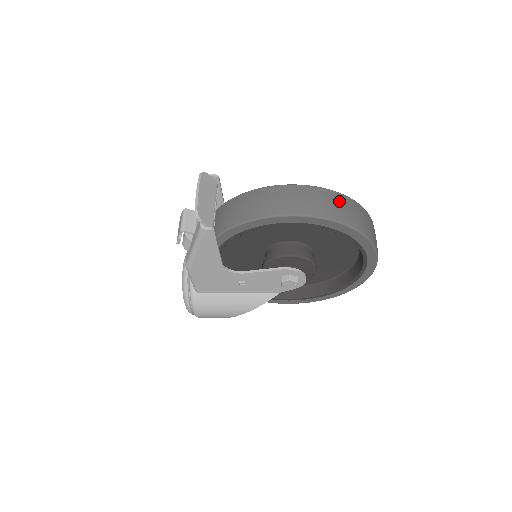
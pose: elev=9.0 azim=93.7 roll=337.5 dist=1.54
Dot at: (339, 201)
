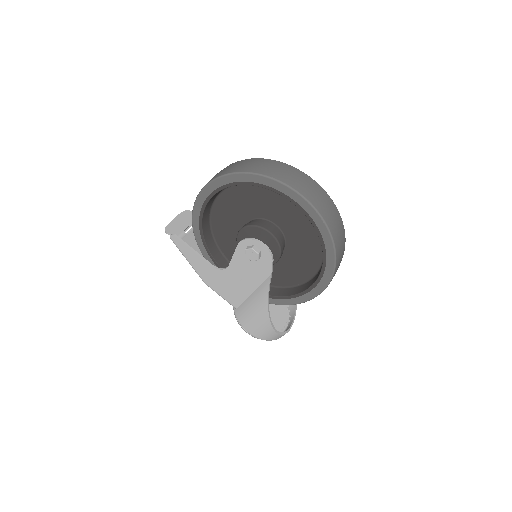
Dot at: (233, 165)
